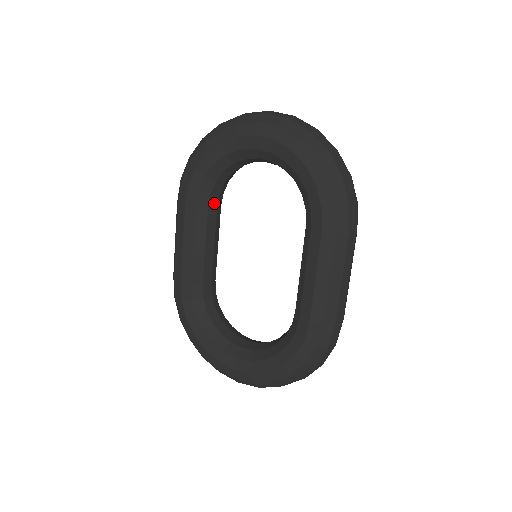
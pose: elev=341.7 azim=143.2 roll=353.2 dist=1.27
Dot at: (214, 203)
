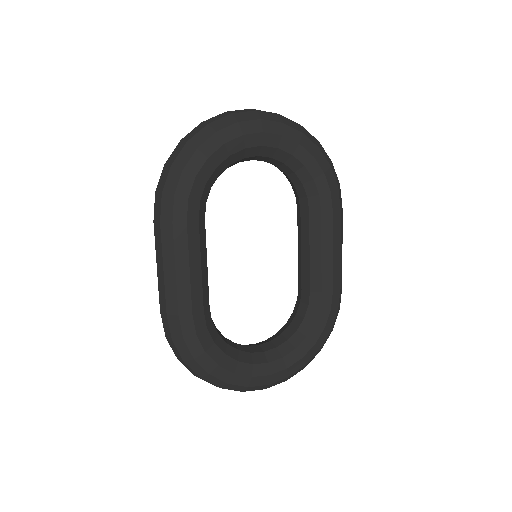
Dot at: occluded
